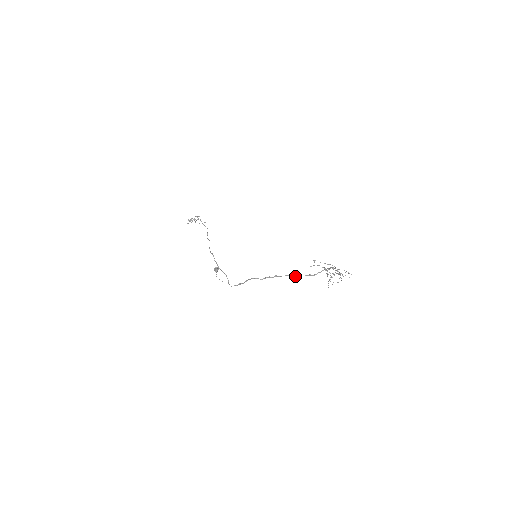
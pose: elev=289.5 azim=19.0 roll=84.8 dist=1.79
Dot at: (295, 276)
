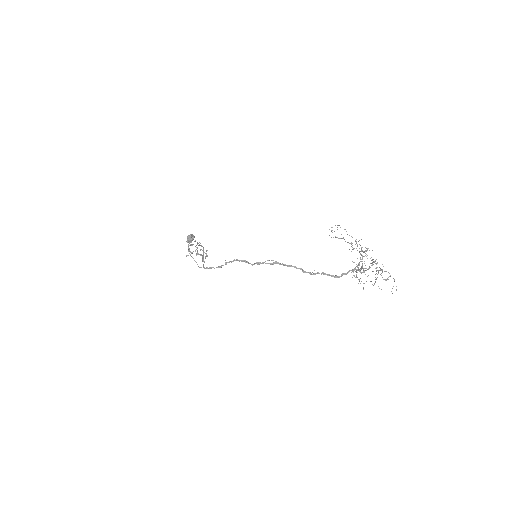
Dot at: (305, 271)
